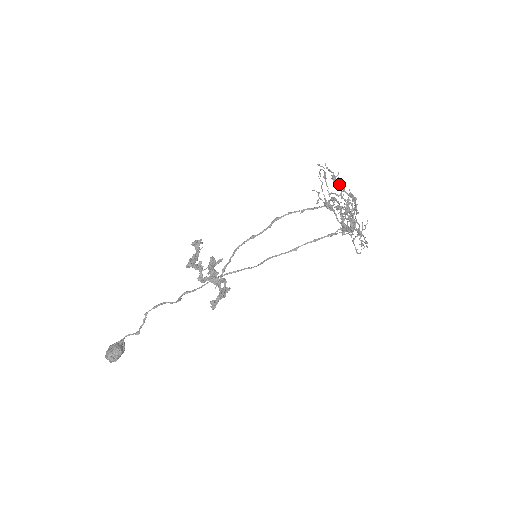
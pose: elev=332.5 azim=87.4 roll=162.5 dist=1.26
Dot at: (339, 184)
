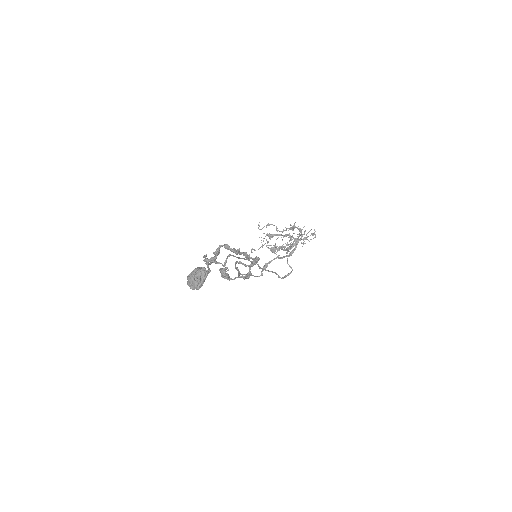
Dot at: (274, 234)
